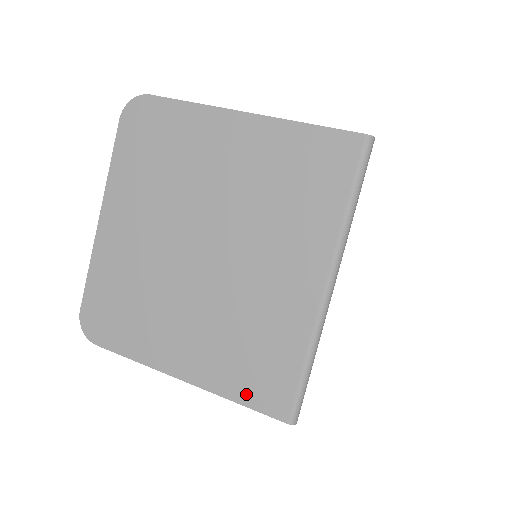
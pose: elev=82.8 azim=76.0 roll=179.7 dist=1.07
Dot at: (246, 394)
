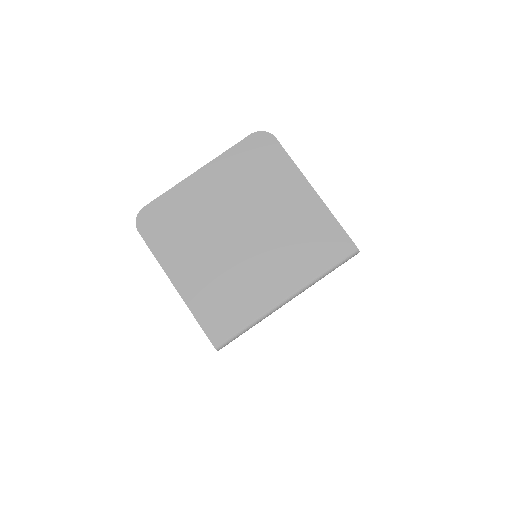
Dot at: (205, 319)
